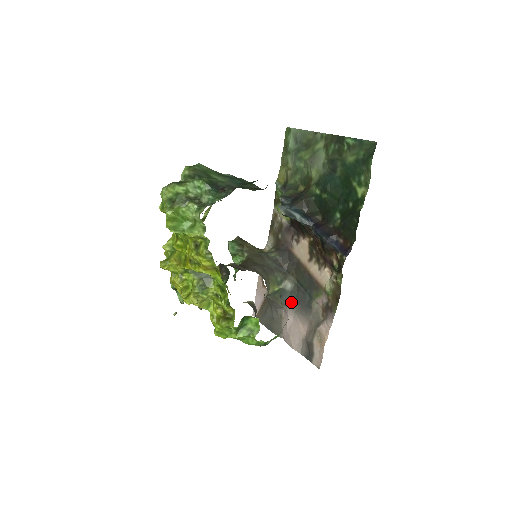
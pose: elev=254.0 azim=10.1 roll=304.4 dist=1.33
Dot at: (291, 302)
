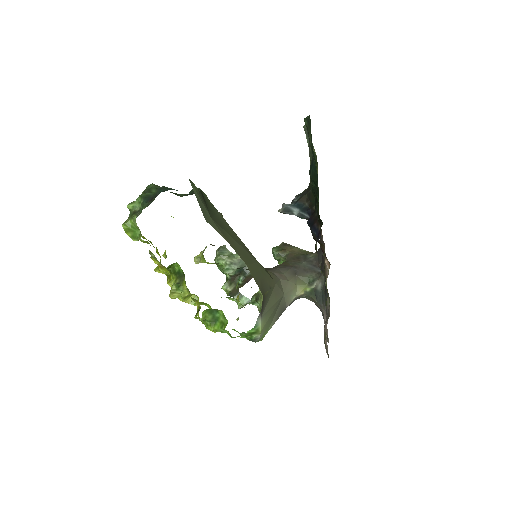
Dot at: (323, 302)
